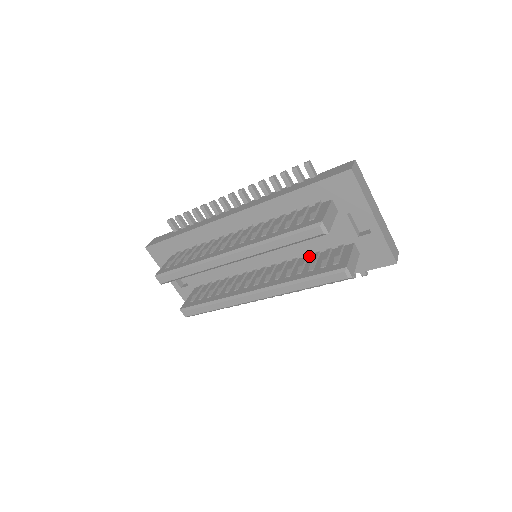
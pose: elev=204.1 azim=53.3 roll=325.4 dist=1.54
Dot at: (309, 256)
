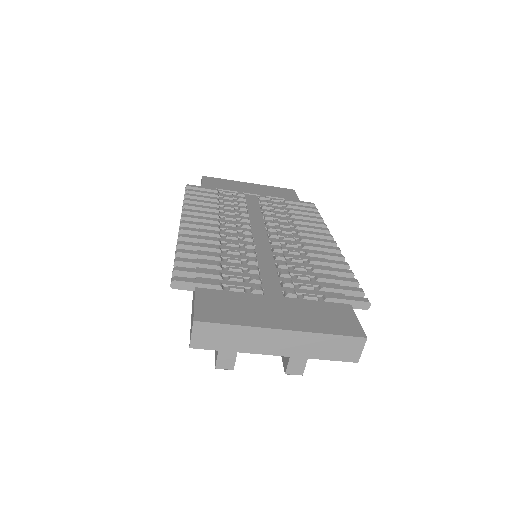
Dot at: occluded
